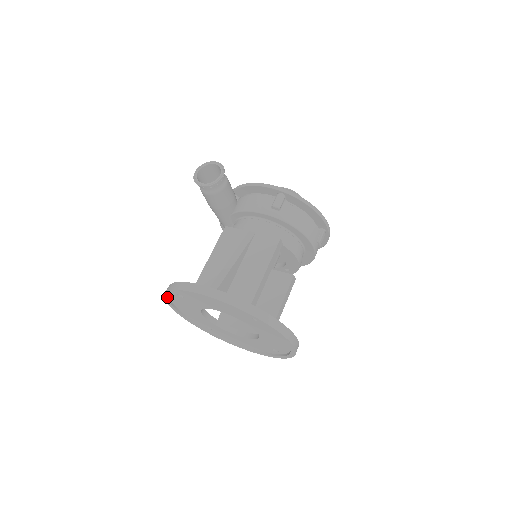
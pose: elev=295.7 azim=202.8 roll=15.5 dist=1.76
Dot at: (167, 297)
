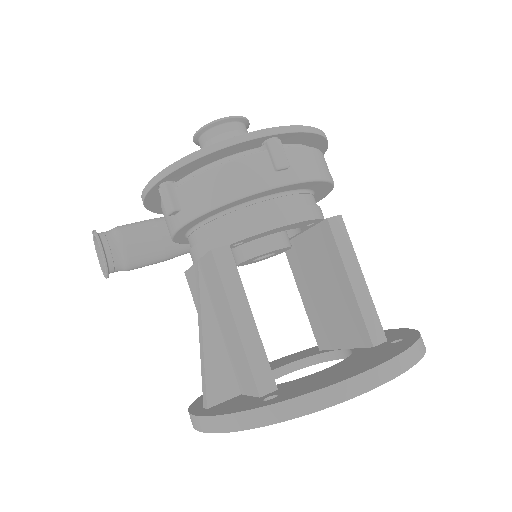
Dot at: occluded
